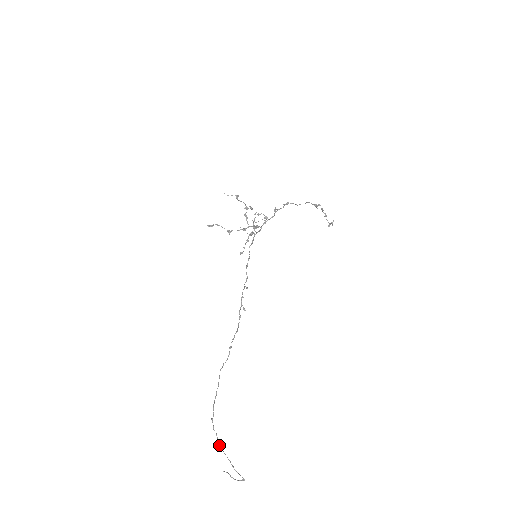
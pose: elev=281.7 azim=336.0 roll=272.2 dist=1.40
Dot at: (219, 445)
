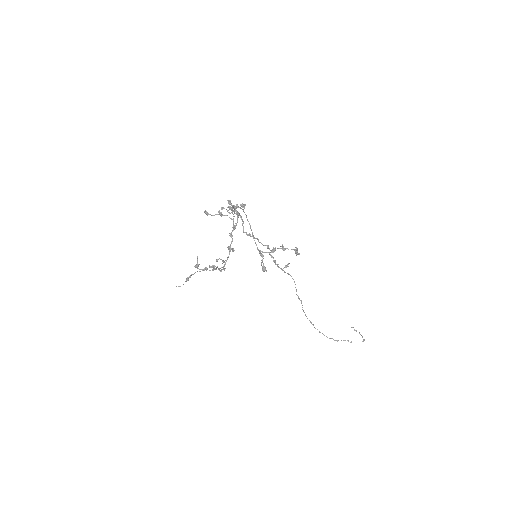
Dot at: (334, 340)
